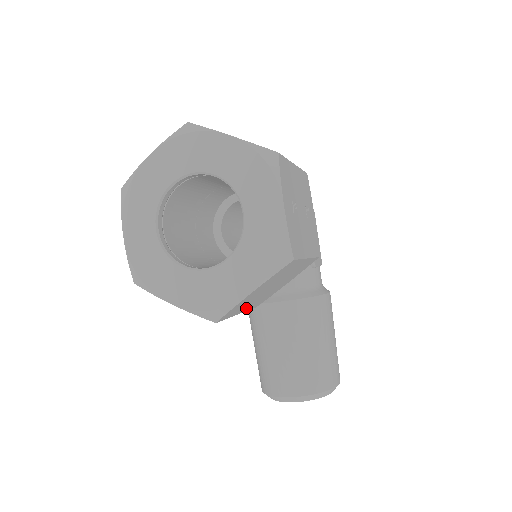
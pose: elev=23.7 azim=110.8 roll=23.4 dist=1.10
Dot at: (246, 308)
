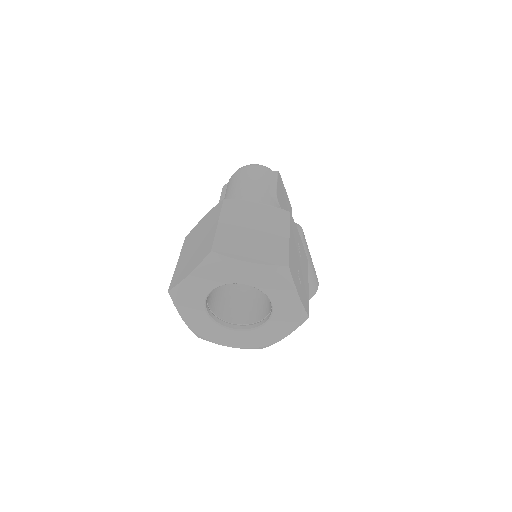
Dot at: occluded
